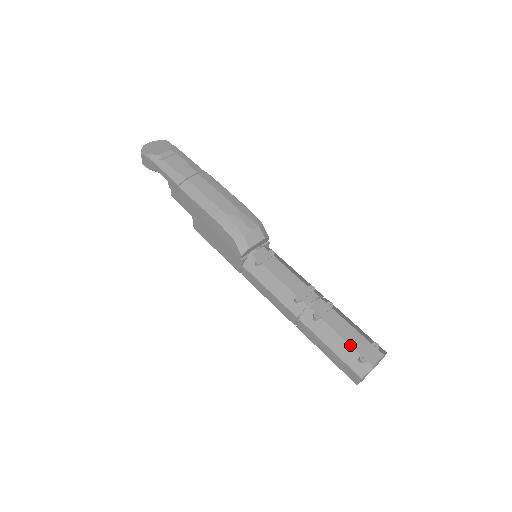
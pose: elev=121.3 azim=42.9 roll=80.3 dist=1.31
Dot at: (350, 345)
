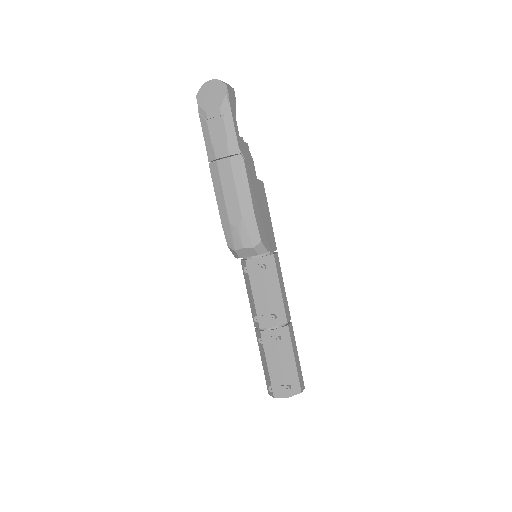
Dot at: (269, 375)
